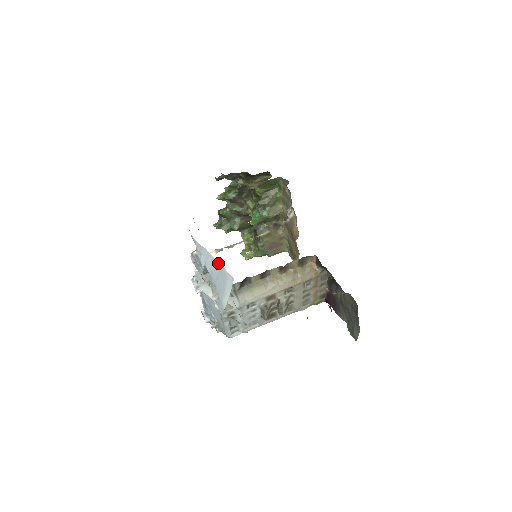
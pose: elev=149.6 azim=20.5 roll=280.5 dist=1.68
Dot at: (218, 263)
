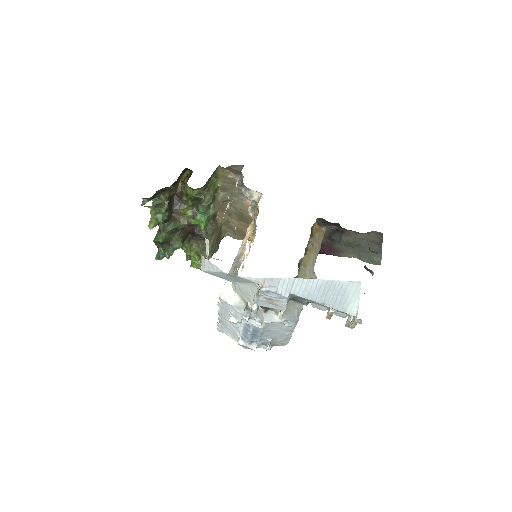
Dot at: (319, 281)
